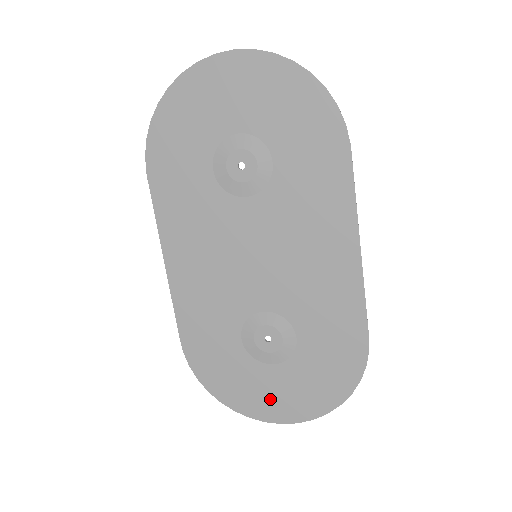
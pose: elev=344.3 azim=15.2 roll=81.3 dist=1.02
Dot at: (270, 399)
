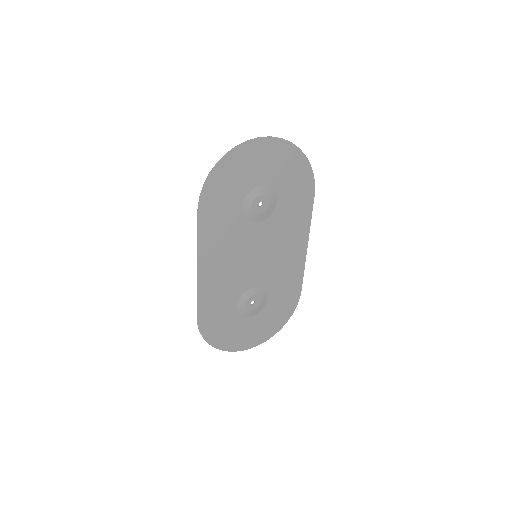
Dot at: (246, 337)
